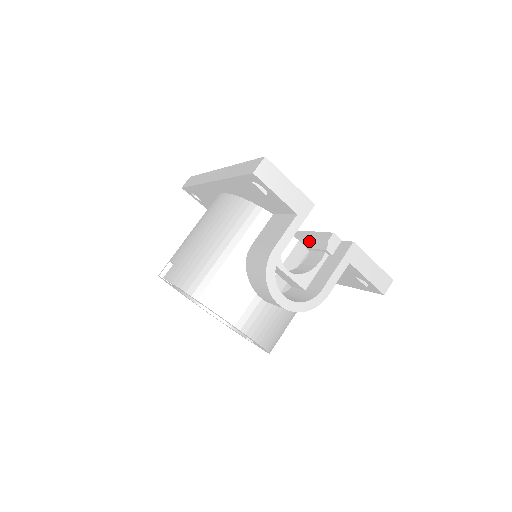
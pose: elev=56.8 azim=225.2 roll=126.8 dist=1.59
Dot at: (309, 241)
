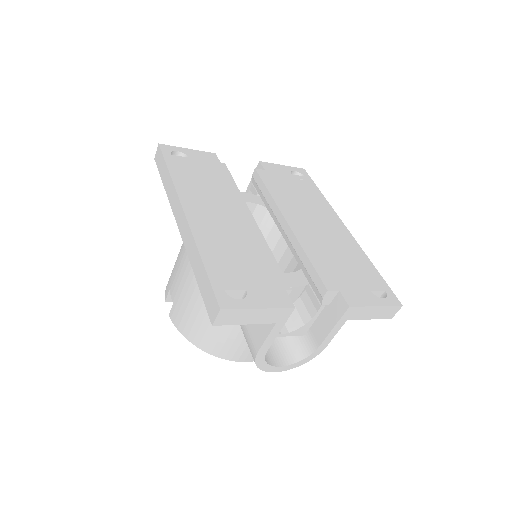
Dot at: (306, 272)
